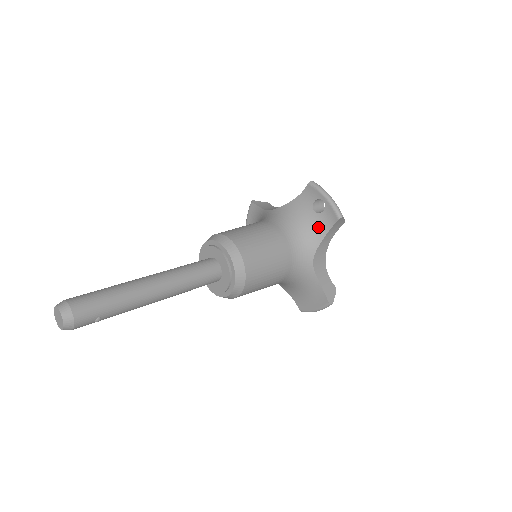
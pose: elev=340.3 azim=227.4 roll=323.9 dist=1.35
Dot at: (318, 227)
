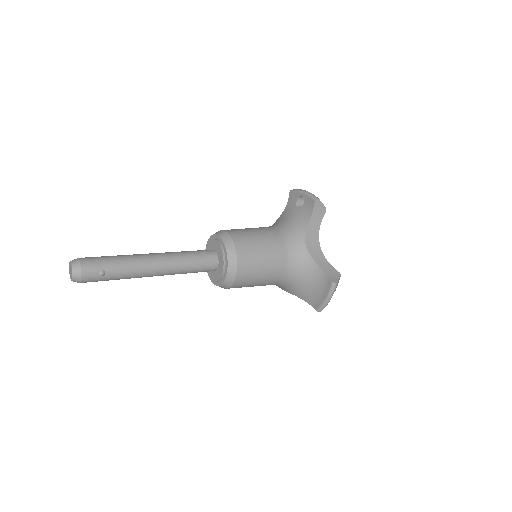
Dot at: (303, 217)
